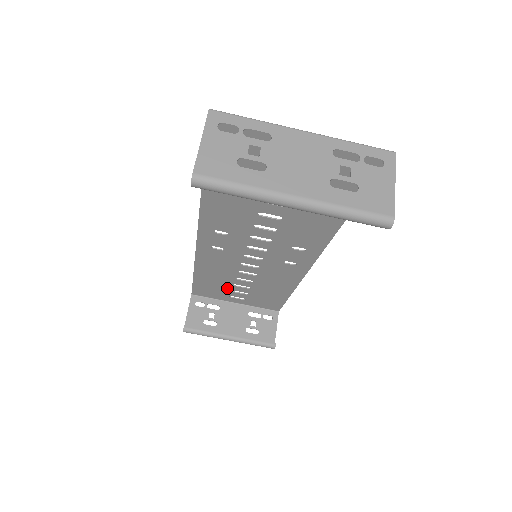
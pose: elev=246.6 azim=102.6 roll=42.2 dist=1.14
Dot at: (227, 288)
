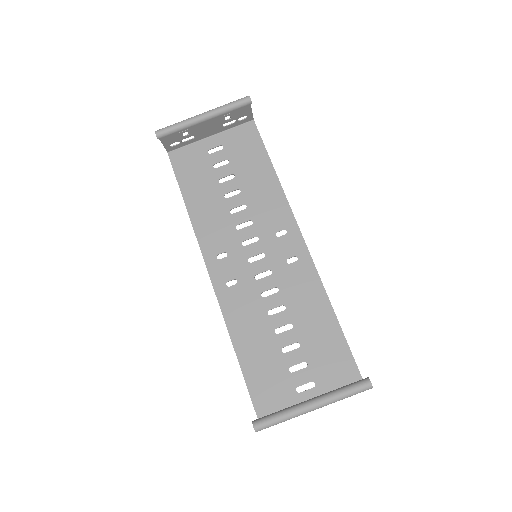
Dot at: (282, 368)
